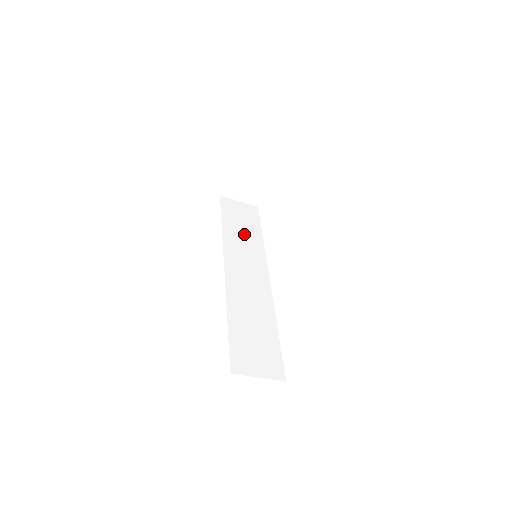
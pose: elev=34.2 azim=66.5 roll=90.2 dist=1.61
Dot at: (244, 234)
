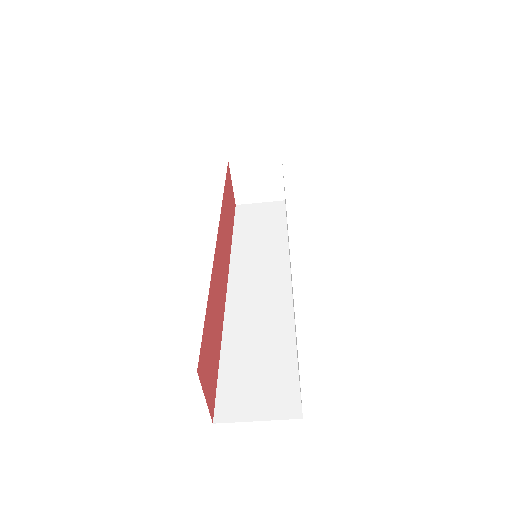
Dot at: (261, 237)
